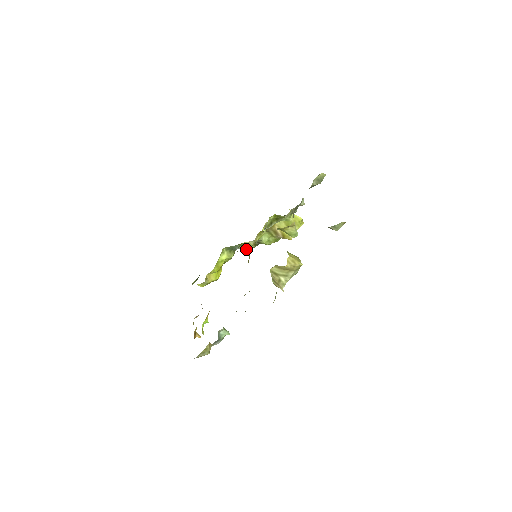
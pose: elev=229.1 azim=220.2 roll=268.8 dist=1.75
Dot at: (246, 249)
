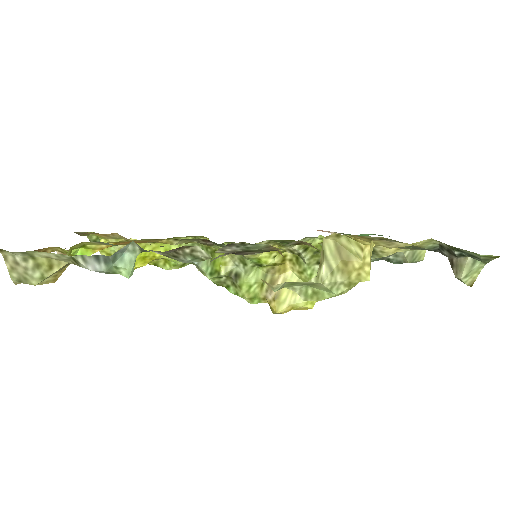
Dot at: (209, 271)
